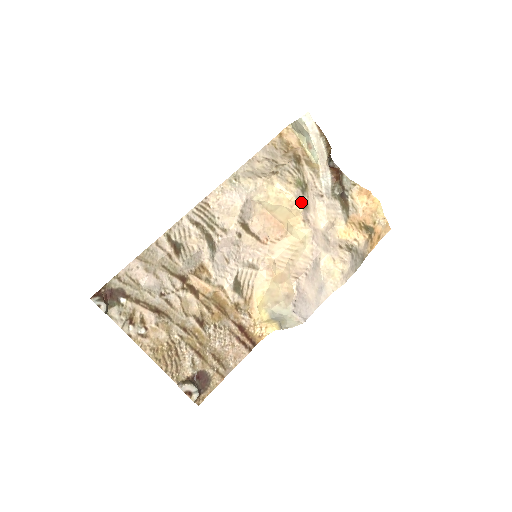
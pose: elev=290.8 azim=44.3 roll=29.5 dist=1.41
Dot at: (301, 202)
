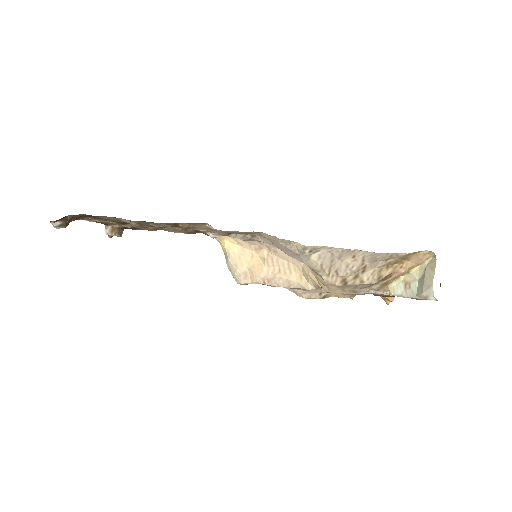
Dot at: occluded
